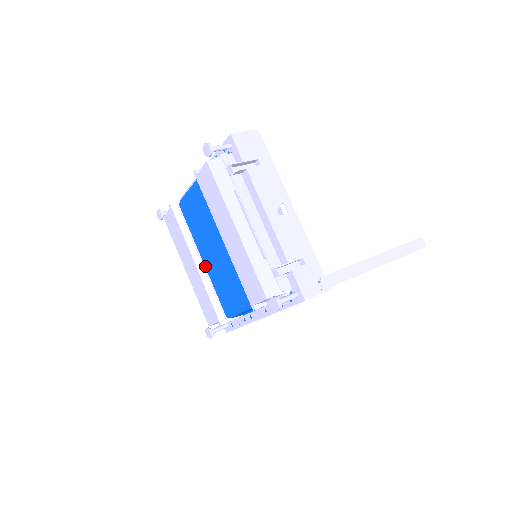
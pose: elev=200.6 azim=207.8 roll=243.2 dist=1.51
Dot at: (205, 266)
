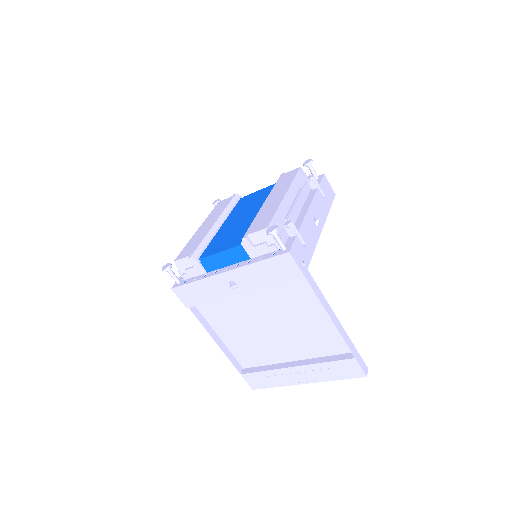
Dot at: (220, 229)
